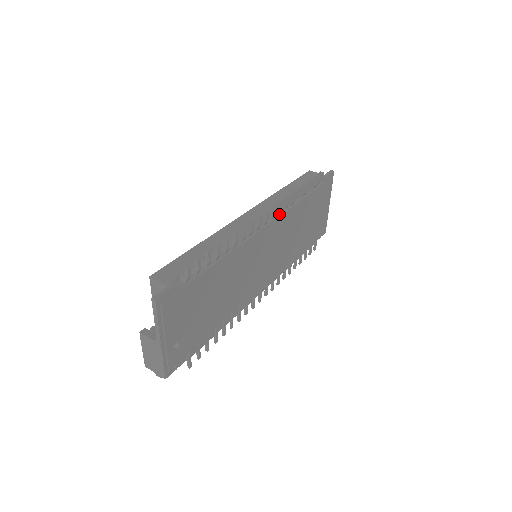
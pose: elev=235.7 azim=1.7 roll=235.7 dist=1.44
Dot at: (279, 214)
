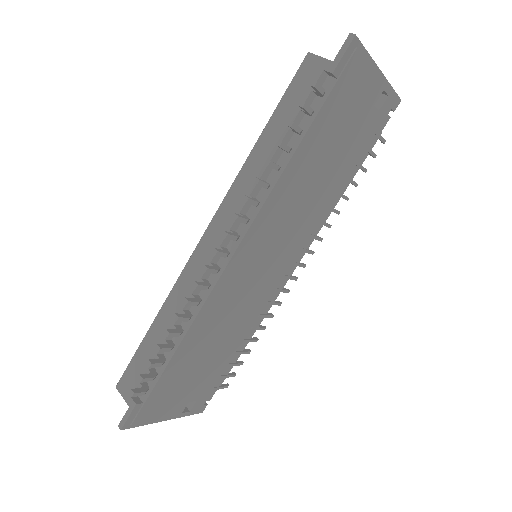
Dot at: (250, 219)
